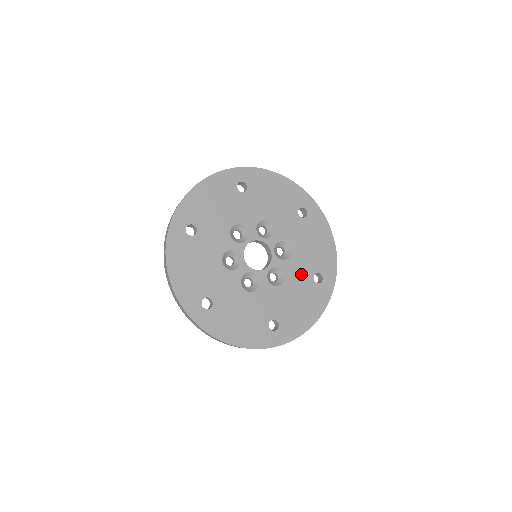
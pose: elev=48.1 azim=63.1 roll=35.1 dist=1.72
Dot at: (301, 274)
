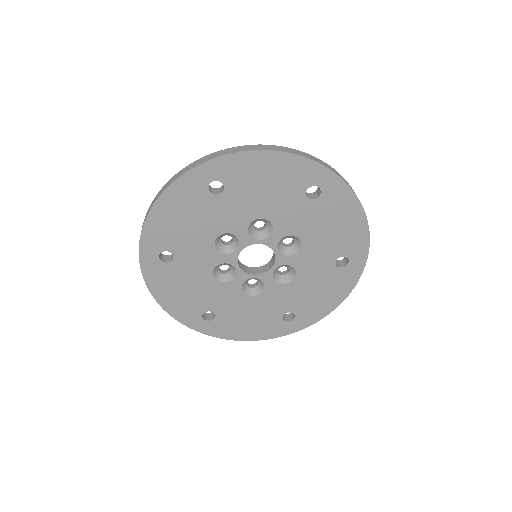
Dot at: (278, 303)
